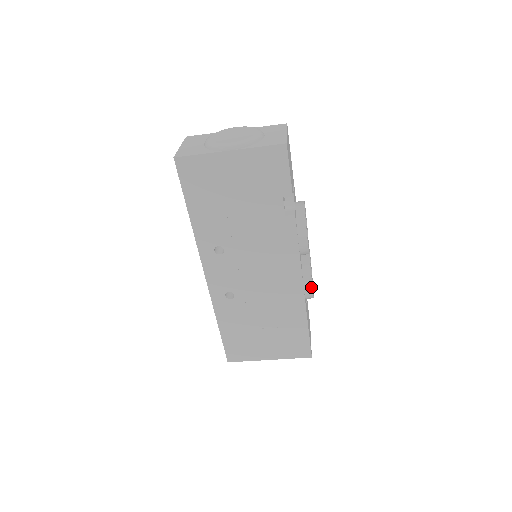
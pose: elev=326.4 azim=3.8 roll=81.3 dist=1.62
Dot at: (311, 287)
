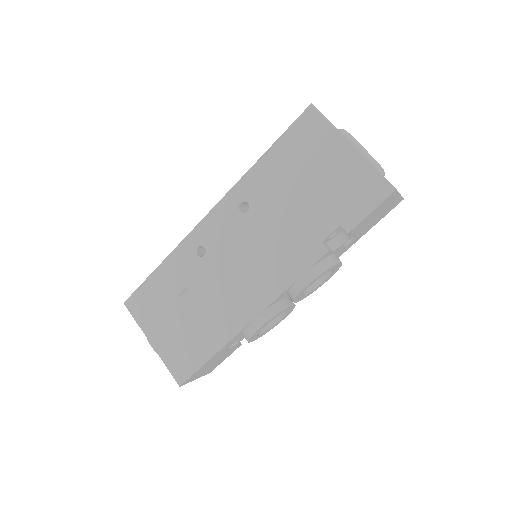
Dot at: (261, 325)
